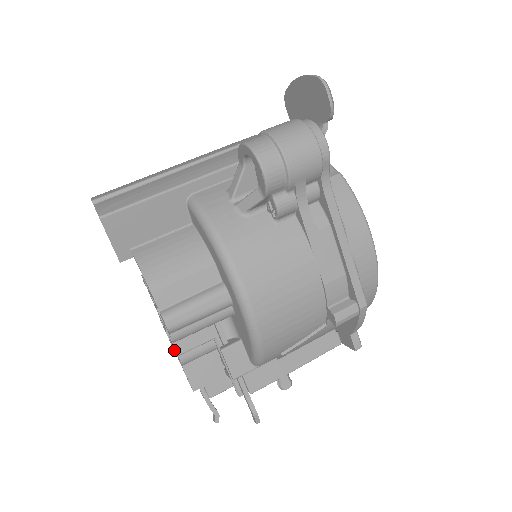
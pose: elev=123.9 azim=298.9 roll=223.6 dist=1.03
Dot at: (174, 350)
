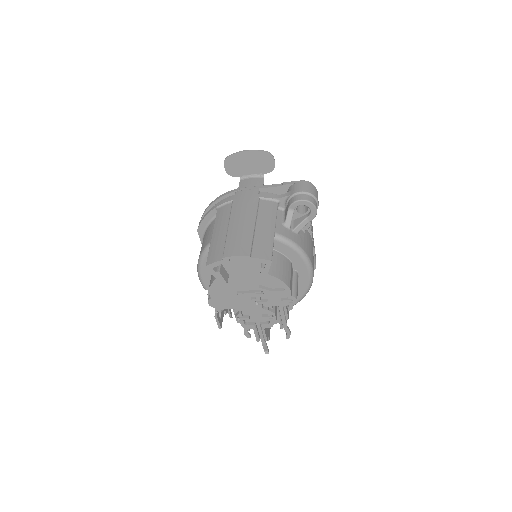
Dot at: (254, 326)
